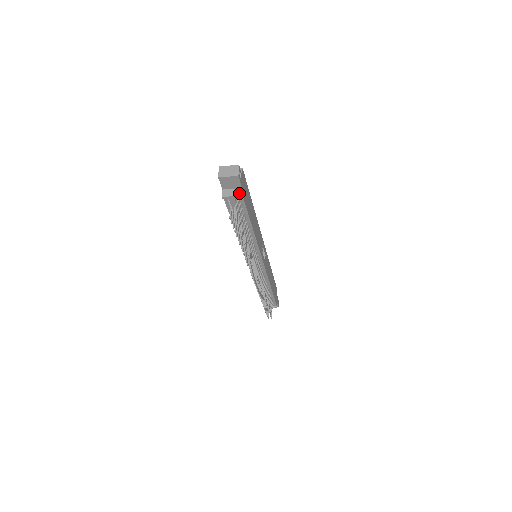
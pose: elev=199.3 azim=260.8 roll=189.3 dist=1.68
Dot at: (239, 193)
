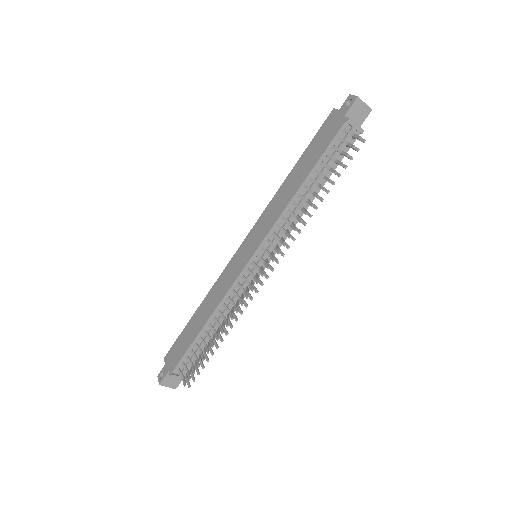
Dot at: (361, 128)
